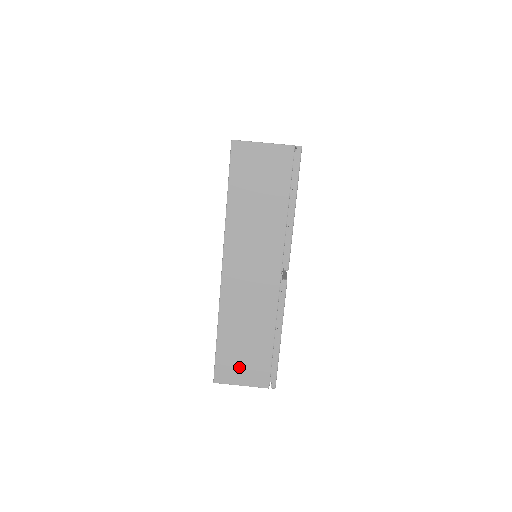
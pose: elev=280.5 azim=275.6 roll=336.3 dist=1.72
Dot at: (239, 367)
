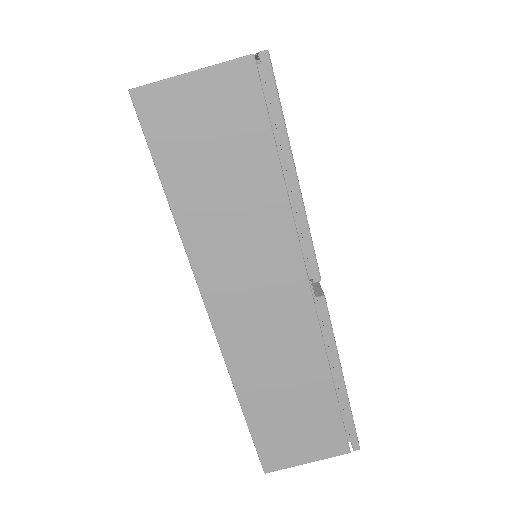
Dot at: (295, 442)
